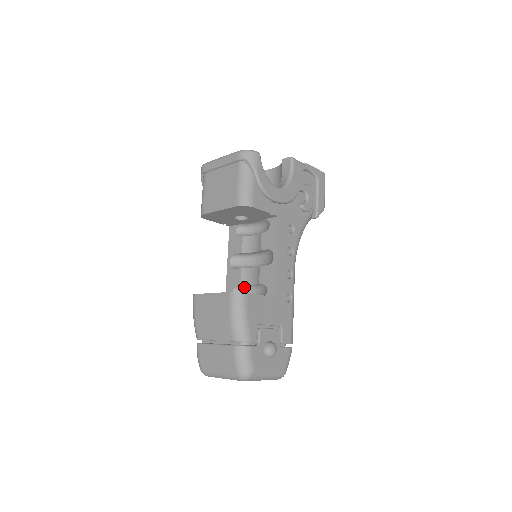
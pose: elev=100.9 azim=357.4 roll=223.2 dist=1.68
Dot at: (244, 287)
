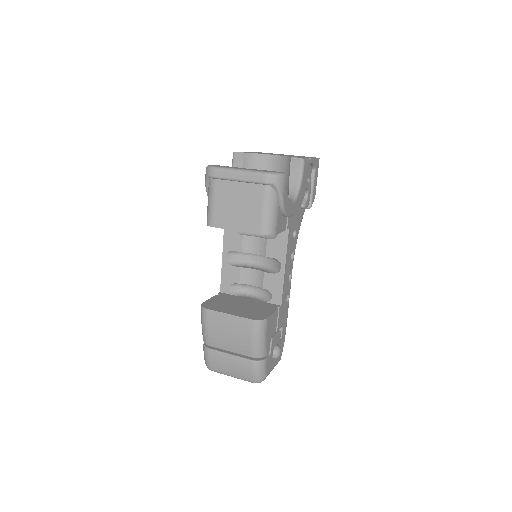
Dot at: (242, 284)
